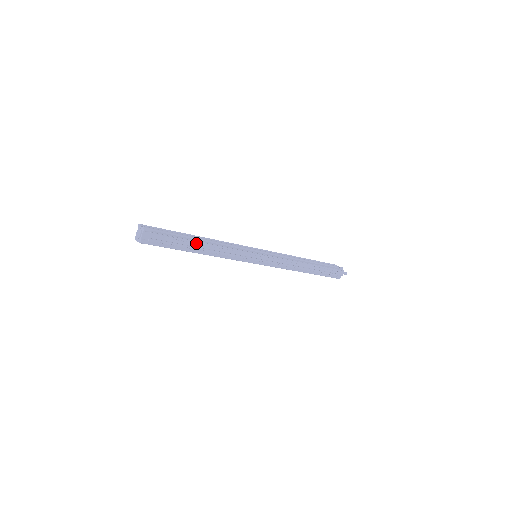
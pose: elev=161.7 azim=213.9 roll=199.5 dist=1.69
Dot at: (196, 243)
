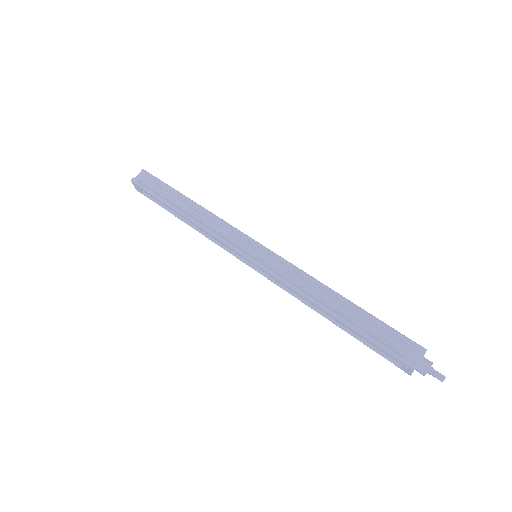
Dot at: (182, 200)
